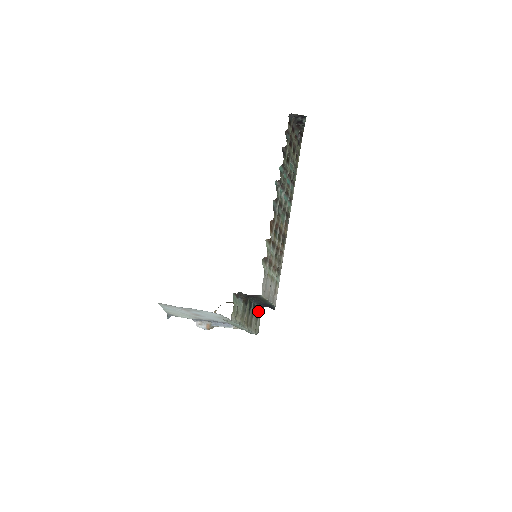
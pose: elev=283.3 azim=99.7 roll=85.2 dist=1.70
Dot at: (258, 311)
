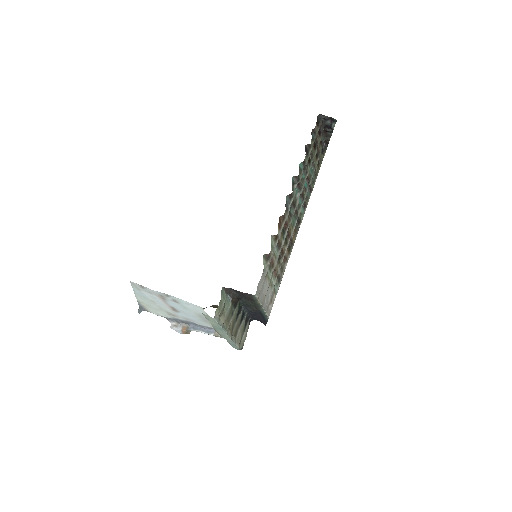
Dot at: (247, 322)
